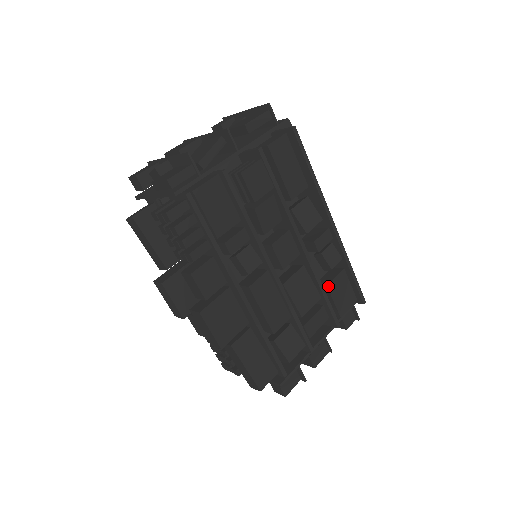
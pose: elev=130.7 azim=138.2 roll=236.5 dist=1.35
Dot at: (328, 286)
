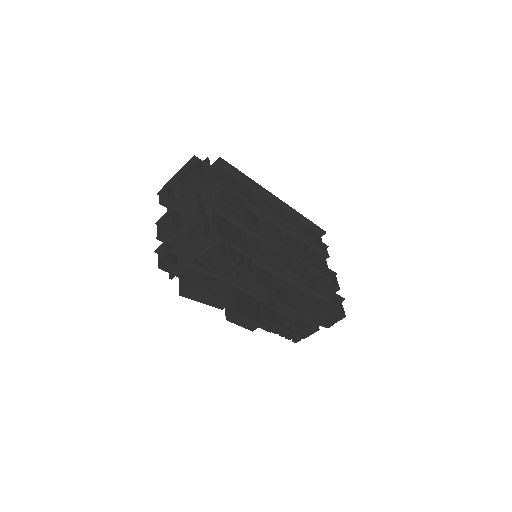
Dot at: (306, 237)
